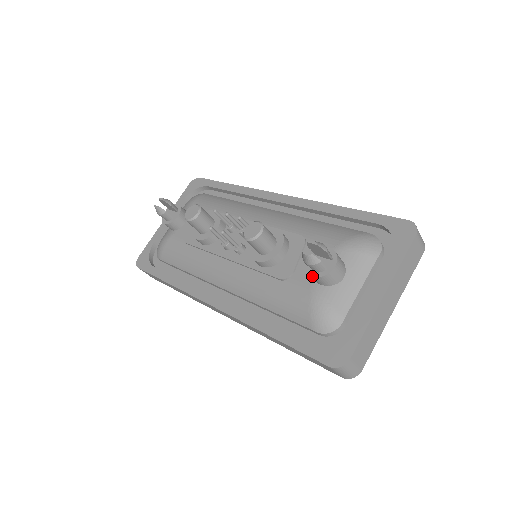
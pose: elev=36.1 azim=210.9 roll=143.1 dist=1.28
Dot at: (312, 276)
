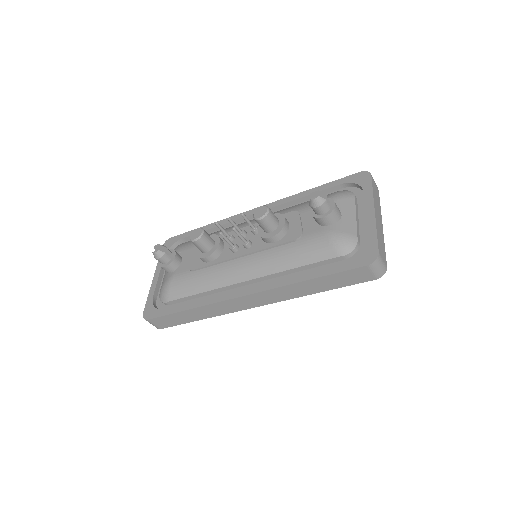
Dot at: (322, 218)
